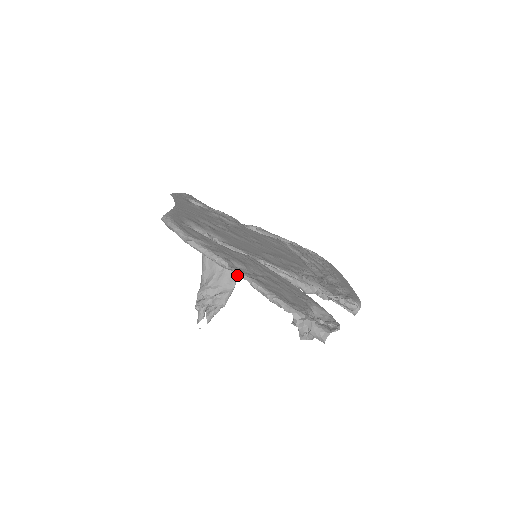
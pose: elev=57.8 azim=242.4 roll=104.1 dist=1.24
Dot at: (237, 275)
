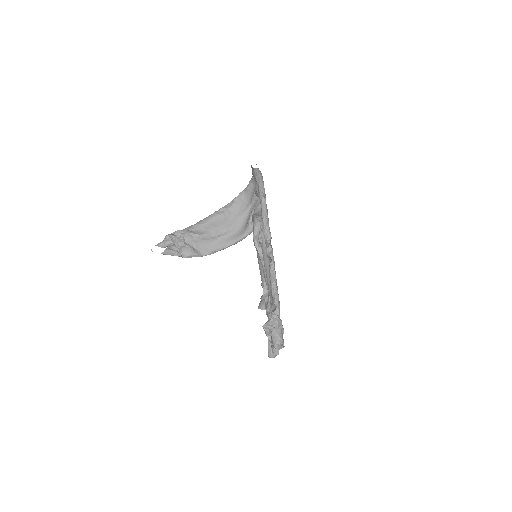
Dot at: (268, 250)
